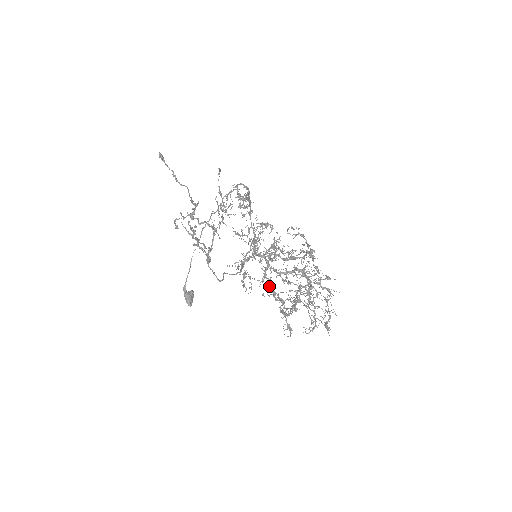
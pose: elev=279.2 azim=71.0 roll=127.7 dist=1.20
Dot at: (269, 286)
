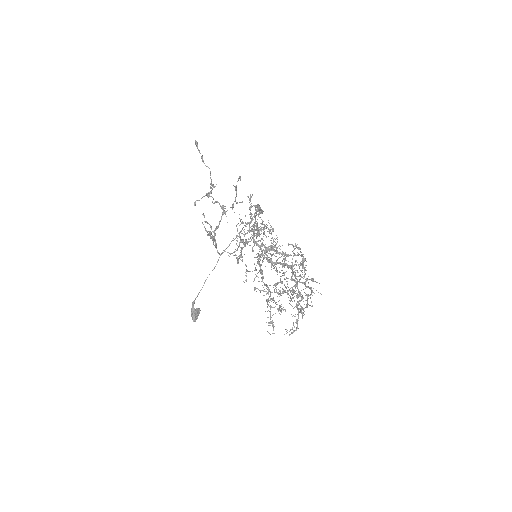
Dot at: occluded
